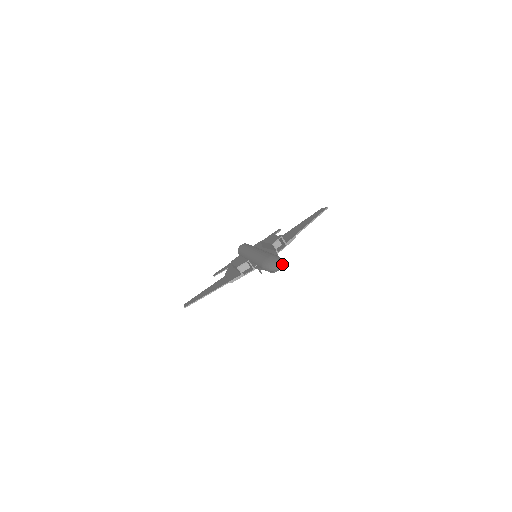
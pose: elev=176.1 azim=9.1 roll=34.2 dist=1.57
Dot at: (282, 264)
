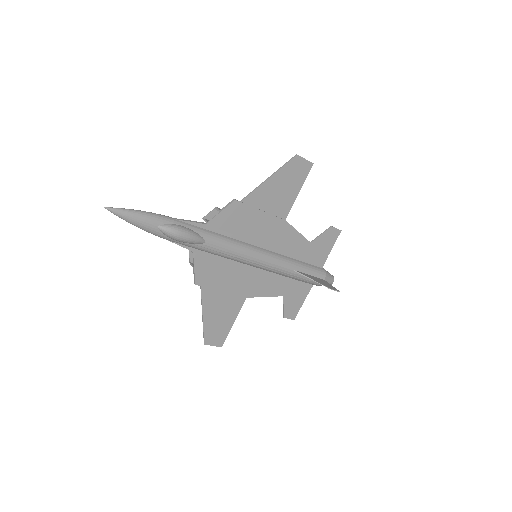
Dot at: (118, 208)
